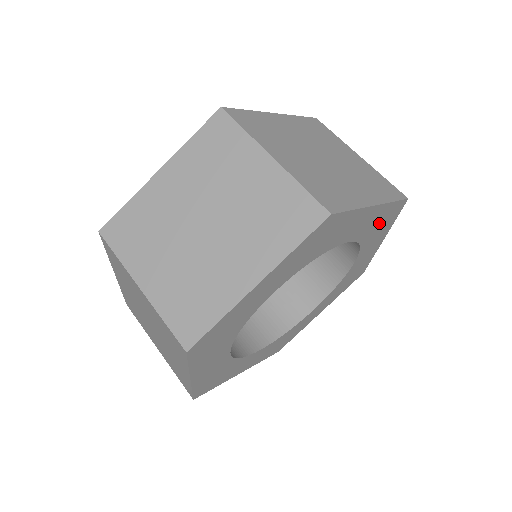
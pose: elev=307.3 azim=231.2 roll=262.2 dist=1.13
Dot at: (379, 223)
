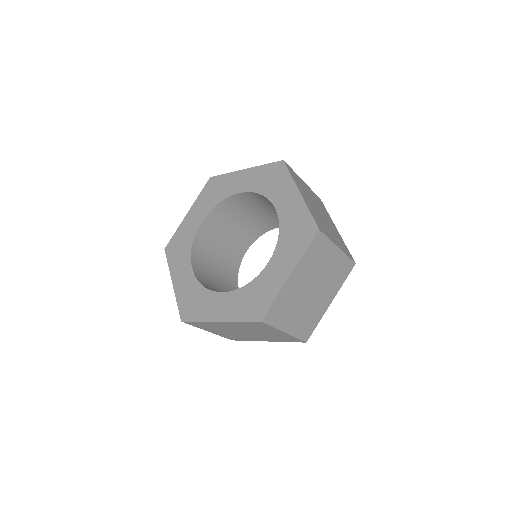
Dot at: occluded
